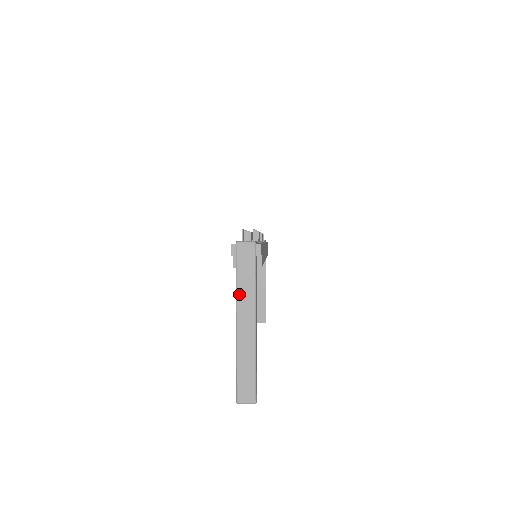
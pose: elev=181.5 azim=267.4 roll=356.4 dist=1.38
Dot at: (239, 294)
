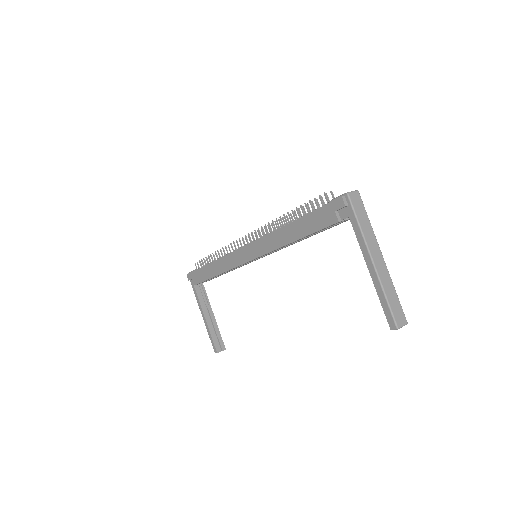
Dot at: (365, 235)
